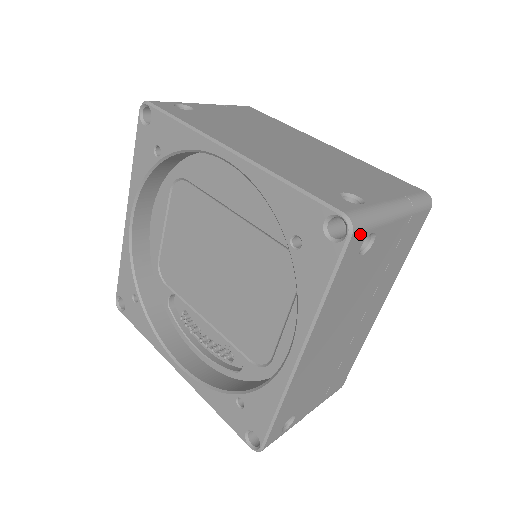
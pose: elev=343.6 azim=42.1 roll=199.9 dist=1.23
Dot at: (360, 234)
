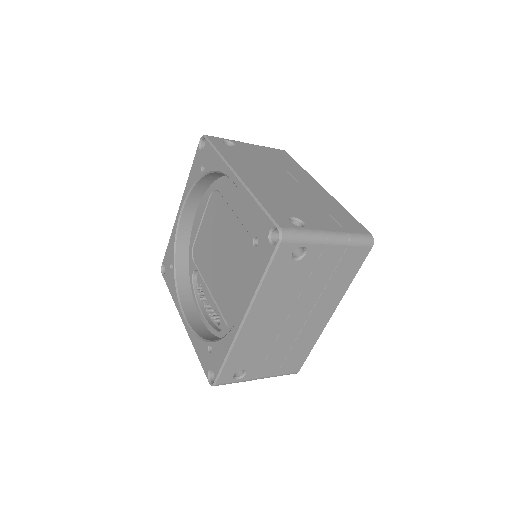
Dot at: (289, 244)
